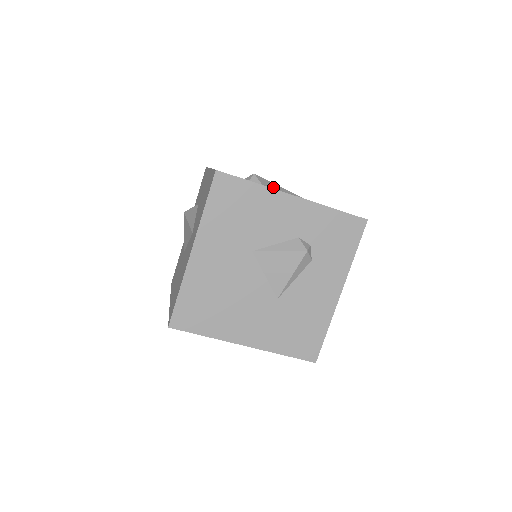
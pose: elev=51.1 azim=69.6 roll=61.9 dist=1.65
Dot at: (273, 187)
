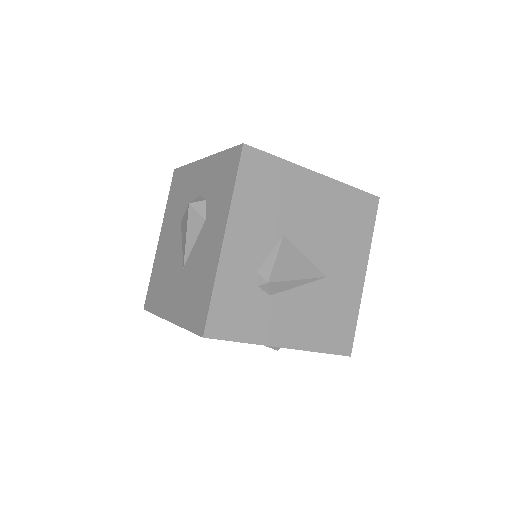
Dot at: (286, 288)
